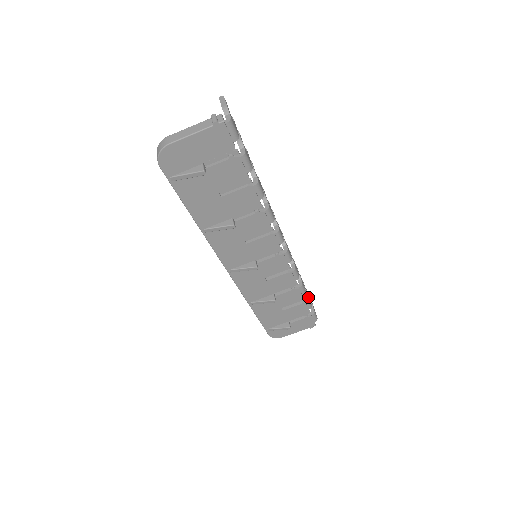
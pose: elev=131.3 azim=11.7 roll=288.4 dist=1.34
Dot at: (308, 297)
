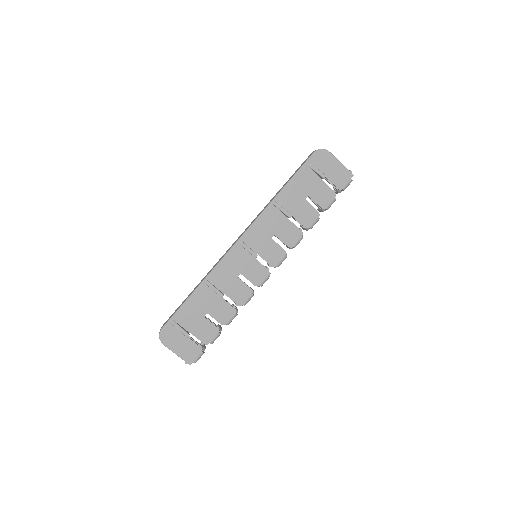
Dot at: occluded
